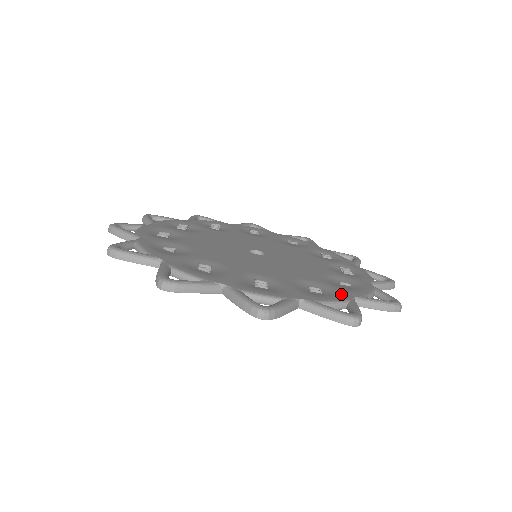
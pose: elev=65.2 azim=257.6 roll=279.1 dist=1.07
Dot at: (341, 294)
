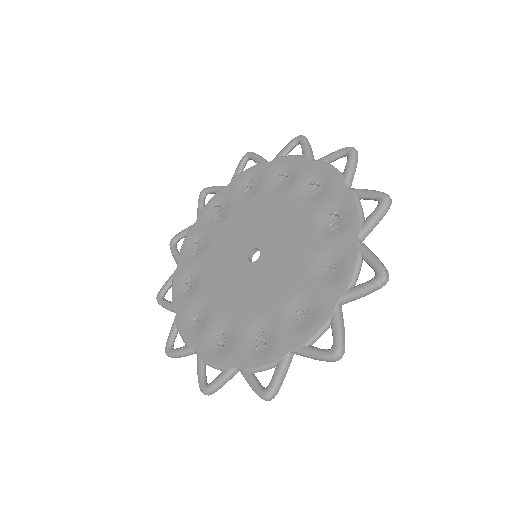
Dot at: (324, 307)
